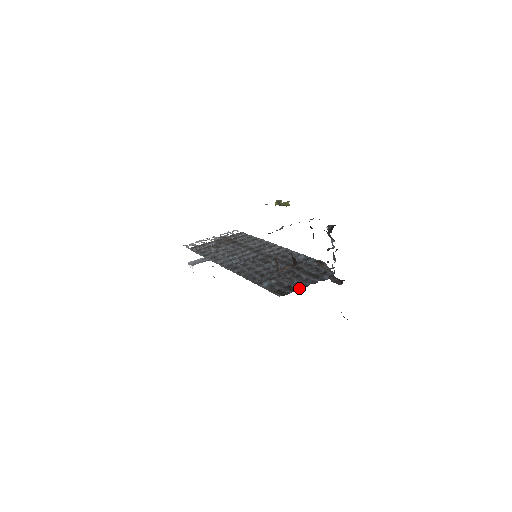
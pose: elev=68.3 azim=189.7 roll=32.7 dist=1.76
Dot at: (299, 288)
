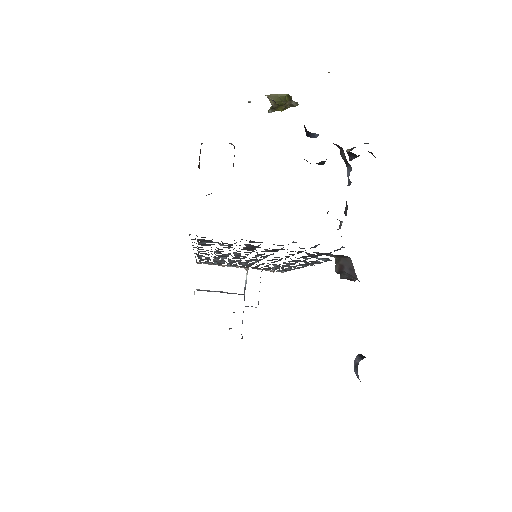
Dot at: occluded
